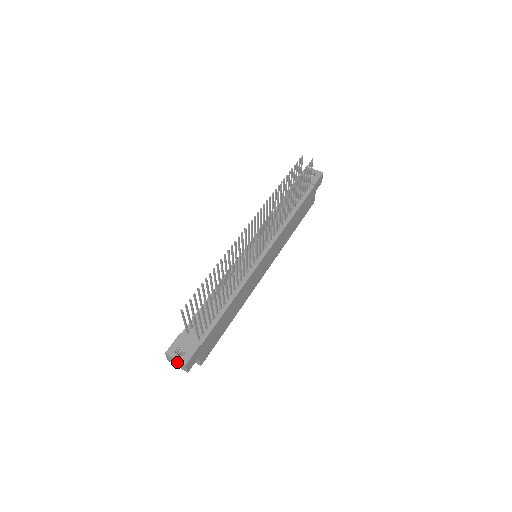
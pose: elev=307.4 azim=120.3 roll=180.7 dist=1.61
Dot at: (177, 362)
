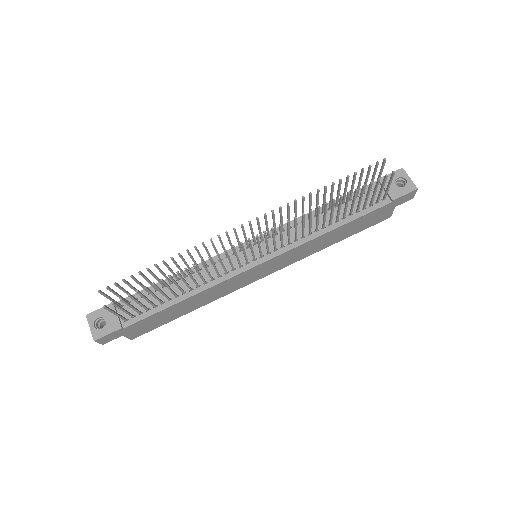
Dot at: (93, 331)
